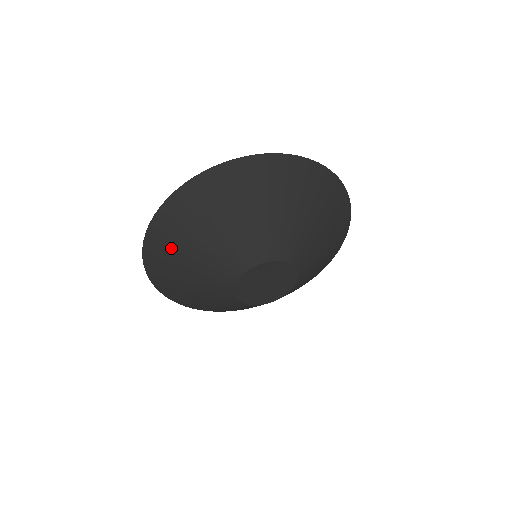
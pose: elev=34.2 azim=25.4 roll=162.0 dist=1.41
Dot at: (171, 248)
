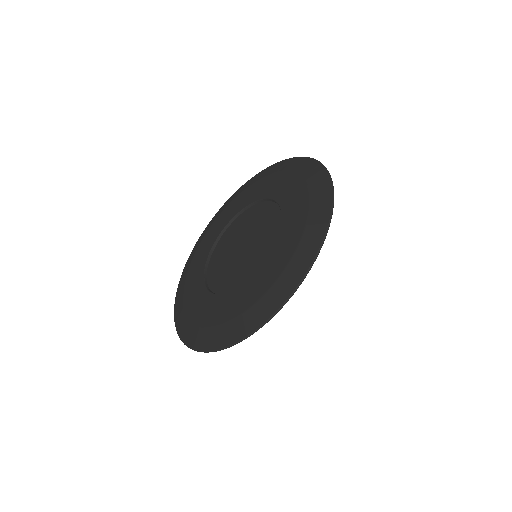
Dot at: occluded
